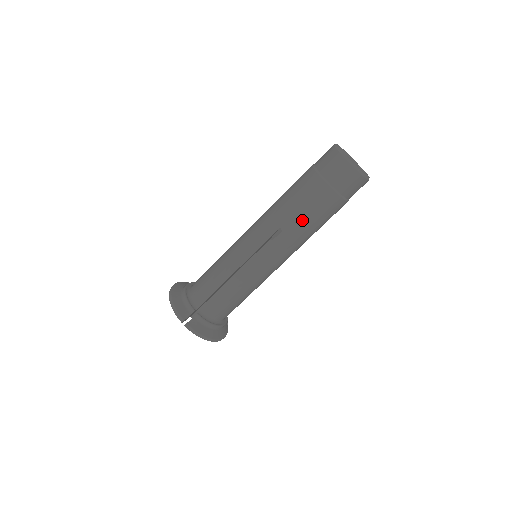
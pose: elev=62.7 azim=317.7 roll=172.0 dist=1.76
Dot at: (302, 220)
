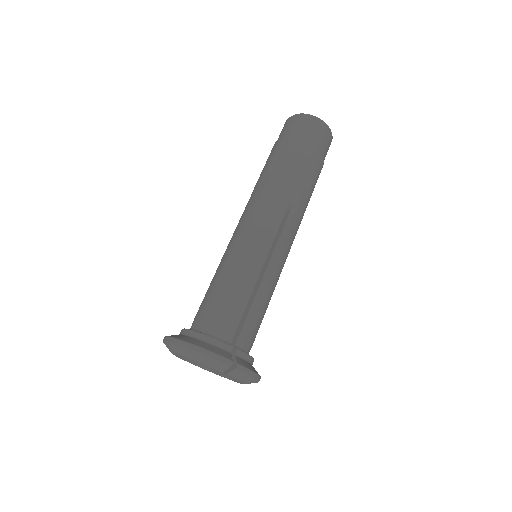
Dot at: (305, 189)
